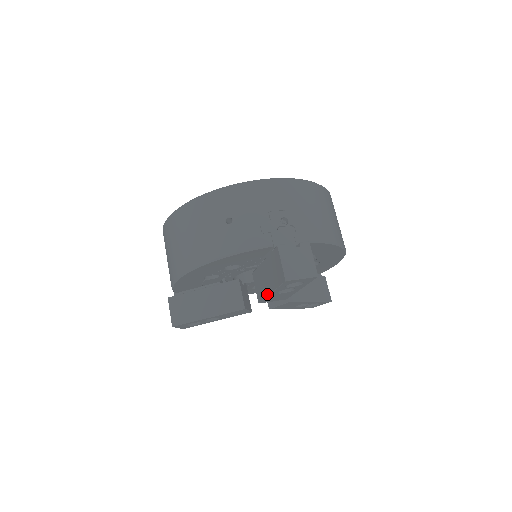
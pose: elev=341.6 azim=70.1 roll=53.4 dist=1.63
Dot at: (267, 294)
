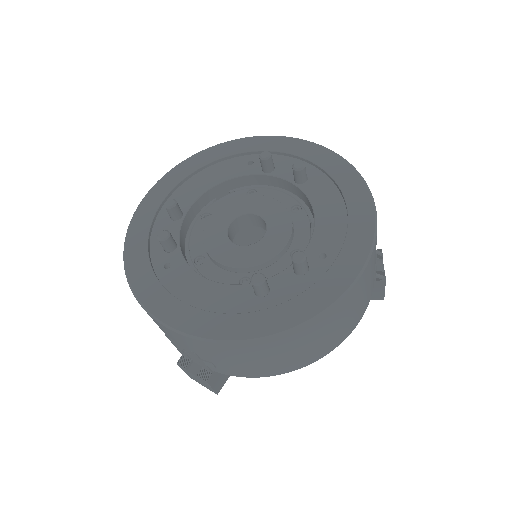
Dot at: occluded
